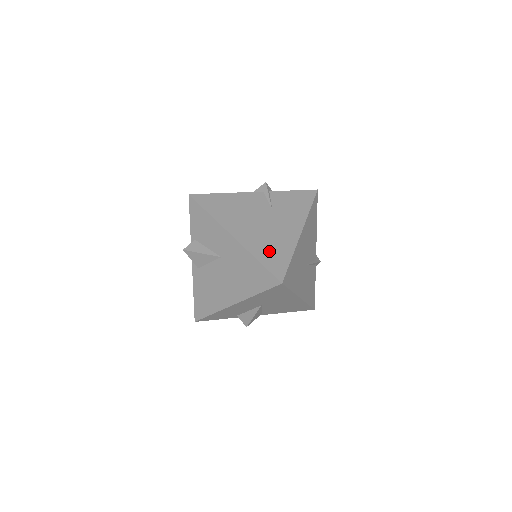
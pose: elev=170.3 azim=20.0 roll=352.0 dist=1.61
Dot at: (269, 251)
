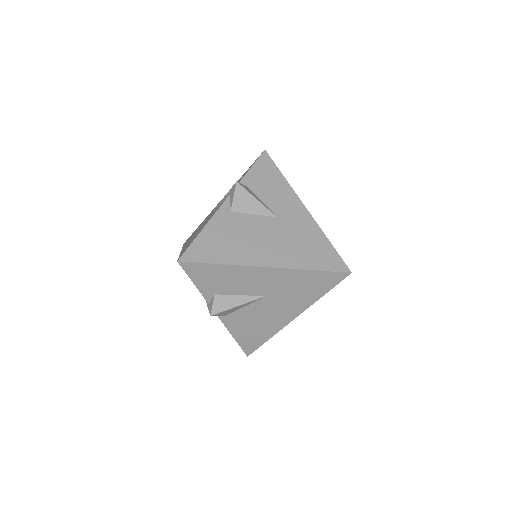
Dot at: occluded
